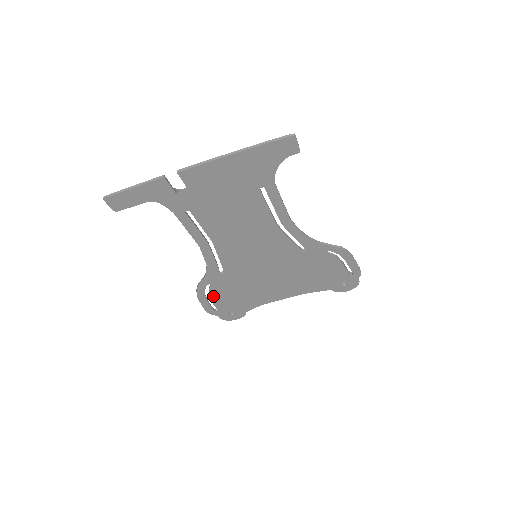
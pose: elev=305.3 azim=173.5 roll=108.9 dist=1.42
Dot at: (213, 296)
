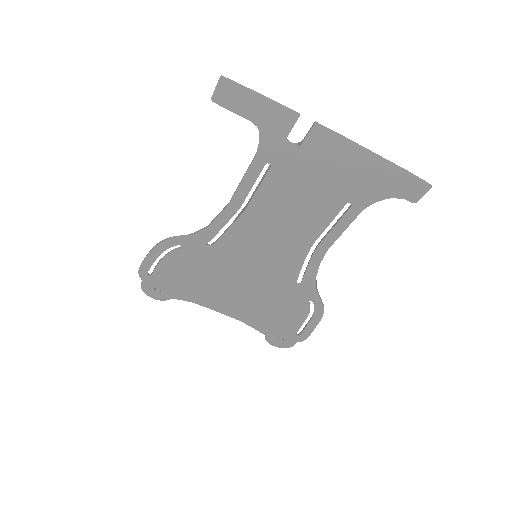
Dot at: (167, 259)
